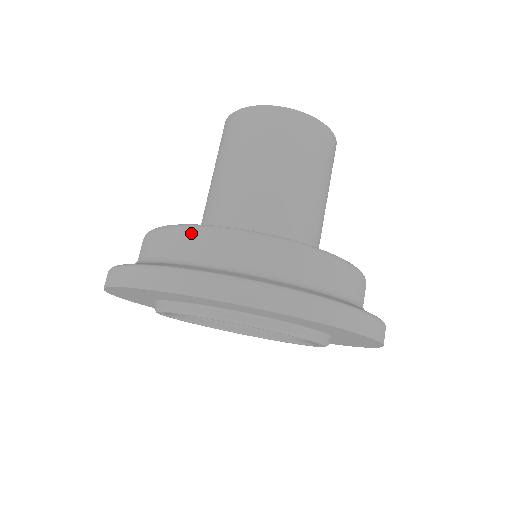
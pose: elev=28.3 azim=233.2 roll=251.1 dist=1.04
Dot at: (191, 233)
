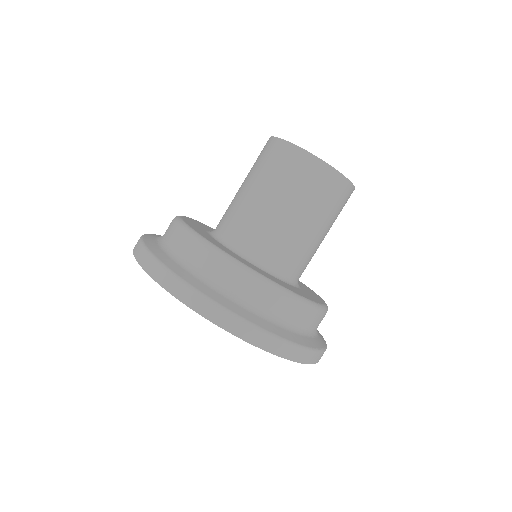
Dot at: (207, 252)
